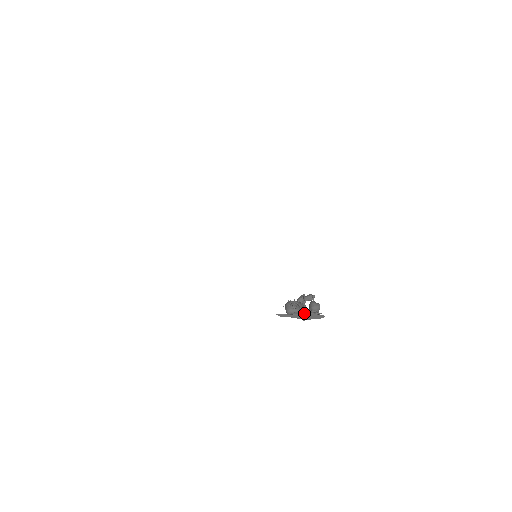
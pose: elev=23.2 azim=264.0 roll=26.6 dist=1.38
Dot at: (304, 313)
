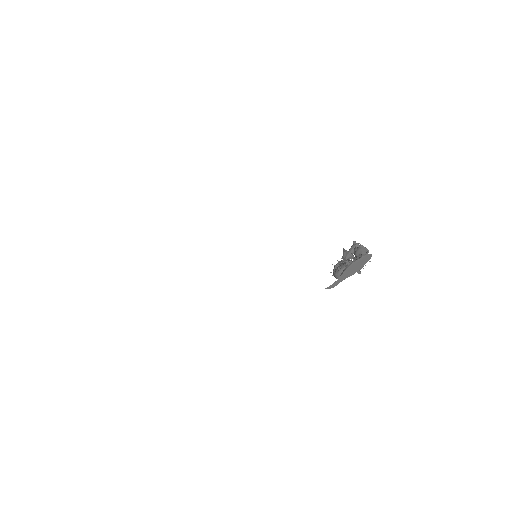
Dot at: (347, 267)
